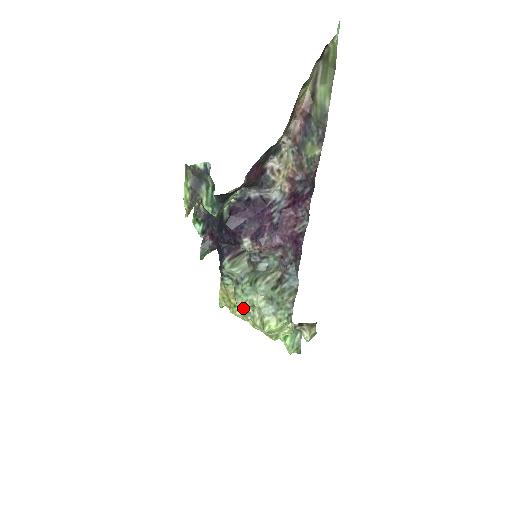
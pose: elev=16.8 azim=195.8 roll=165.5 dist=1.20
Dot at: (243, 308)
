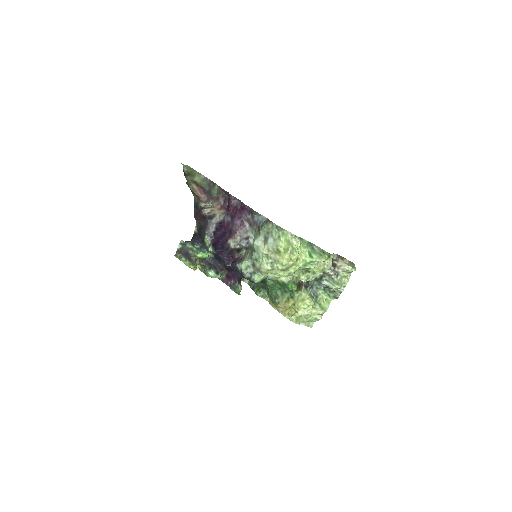
Dot at: (267, 266)
